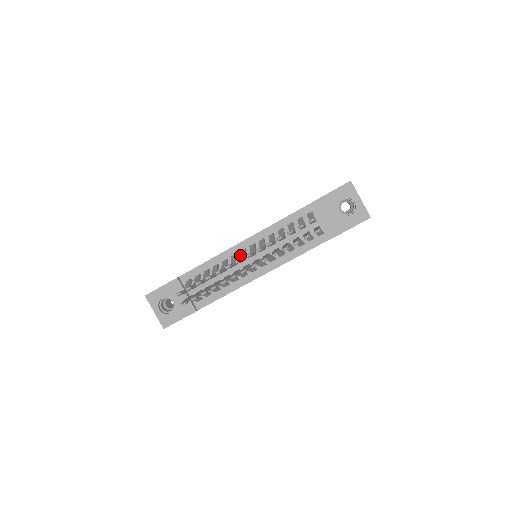
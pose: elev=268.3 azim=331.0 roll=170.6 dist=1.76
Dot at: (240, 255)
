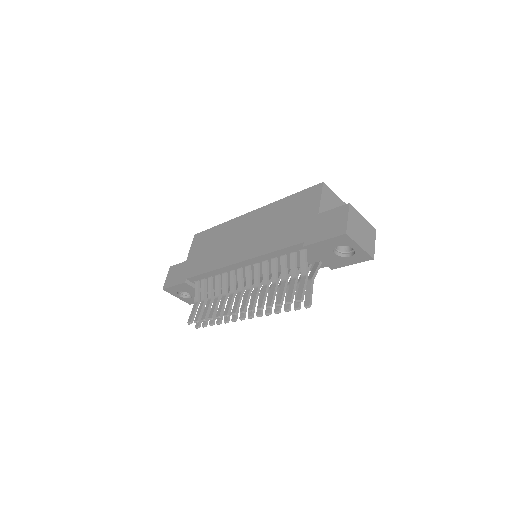
Dot at: occluded
